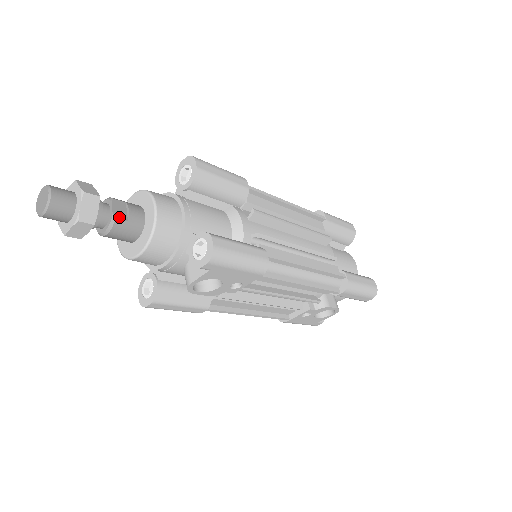
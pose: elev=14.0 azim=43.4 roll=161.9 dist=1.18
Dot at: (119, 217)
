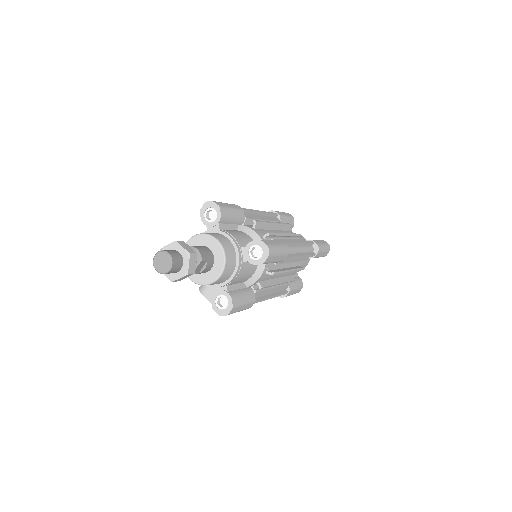
Dot at: (196, 272)
